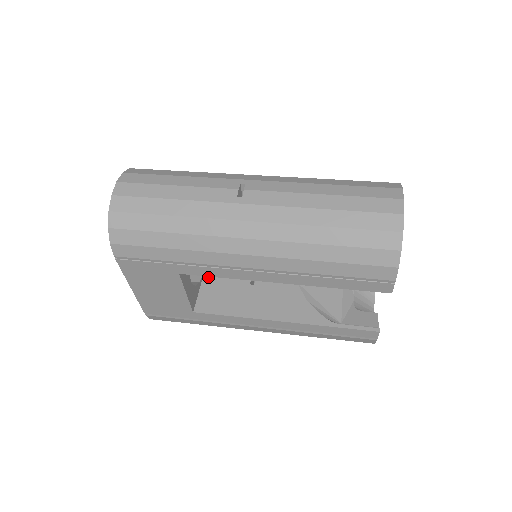
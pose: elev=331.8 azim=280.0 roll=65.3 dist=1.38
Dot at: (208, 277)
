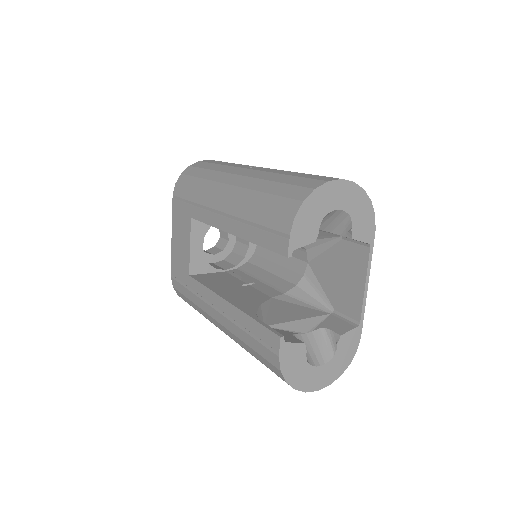
Dot at: (225, 273)
